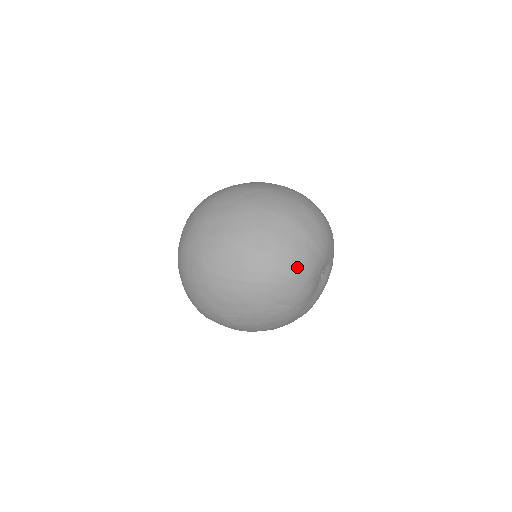
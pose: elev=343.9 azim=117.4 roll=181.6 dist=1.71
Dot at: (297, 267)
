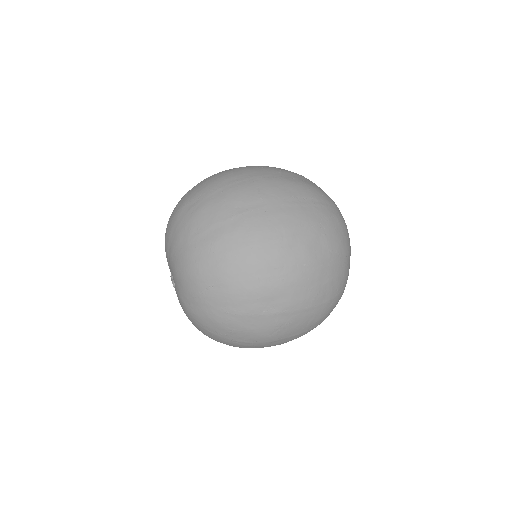
Dot at: occluded
